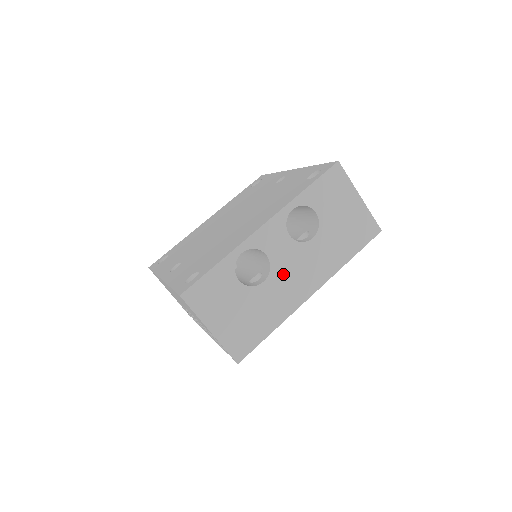
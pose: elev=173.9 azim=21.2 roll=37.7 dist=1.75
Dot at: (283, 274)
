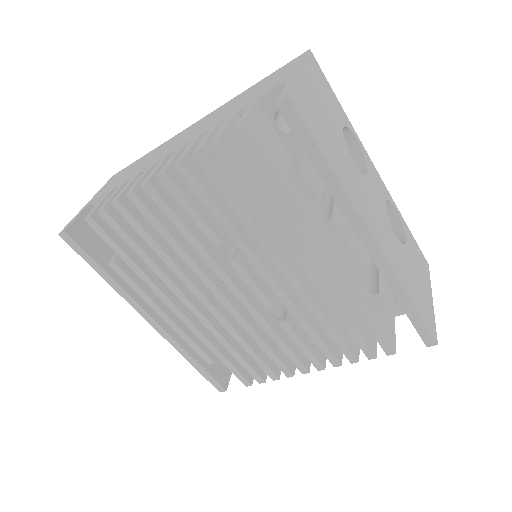
Dot at: (367, 192)
